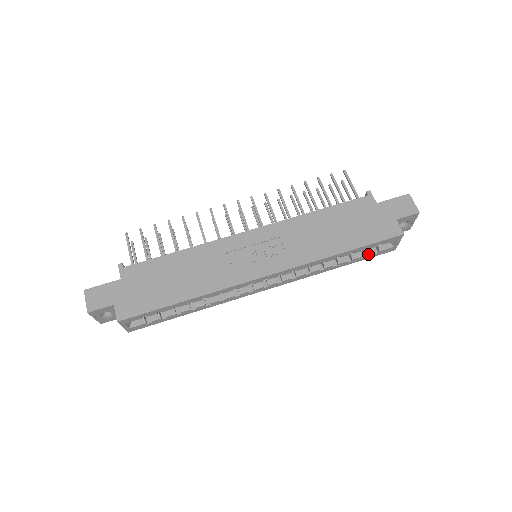
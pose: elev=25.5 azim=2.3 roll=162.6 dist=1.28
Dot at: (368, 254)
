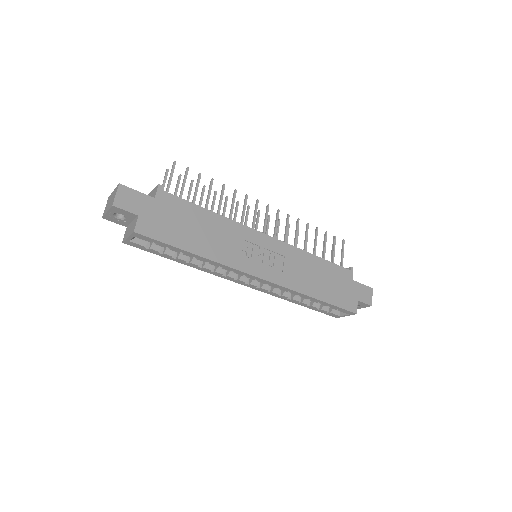
Dot at: (323, 309)
